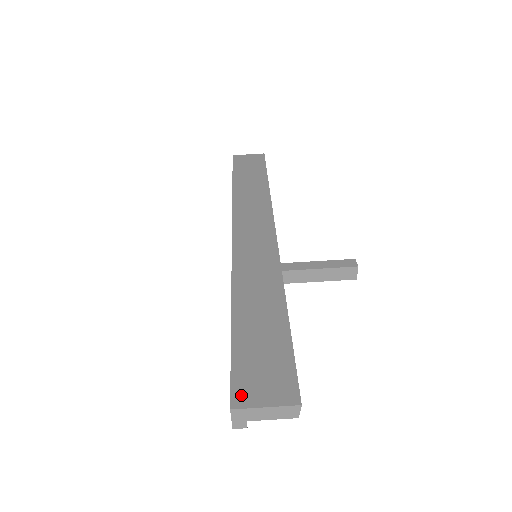
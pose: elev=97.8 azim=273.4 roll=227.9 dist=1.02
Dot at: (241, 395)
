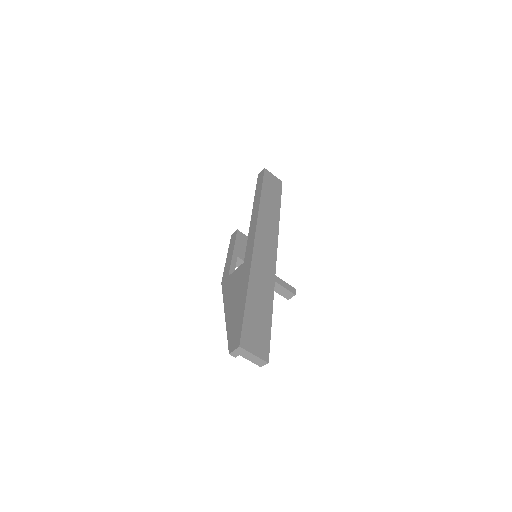
Dot at: (245, 342)
